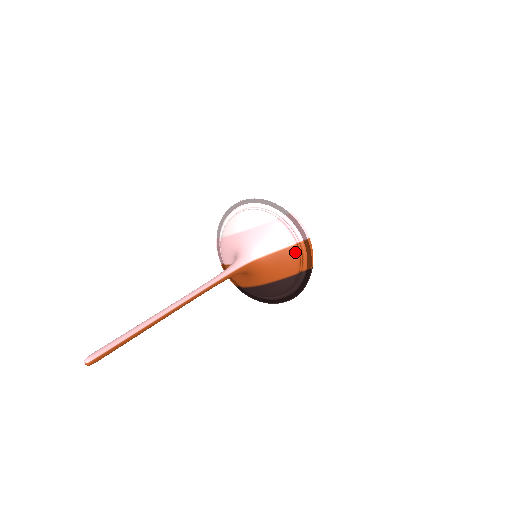
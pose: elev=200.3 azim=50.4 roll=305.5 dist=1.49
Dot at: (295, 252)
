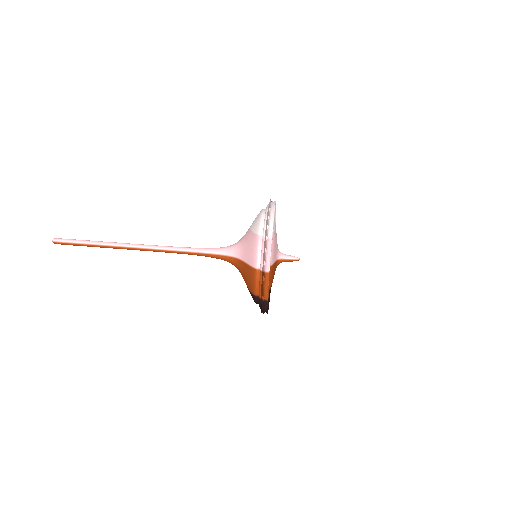
Dot at: (254, 275)
